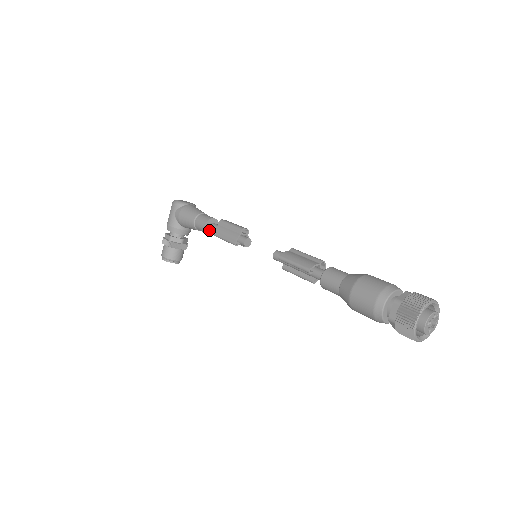
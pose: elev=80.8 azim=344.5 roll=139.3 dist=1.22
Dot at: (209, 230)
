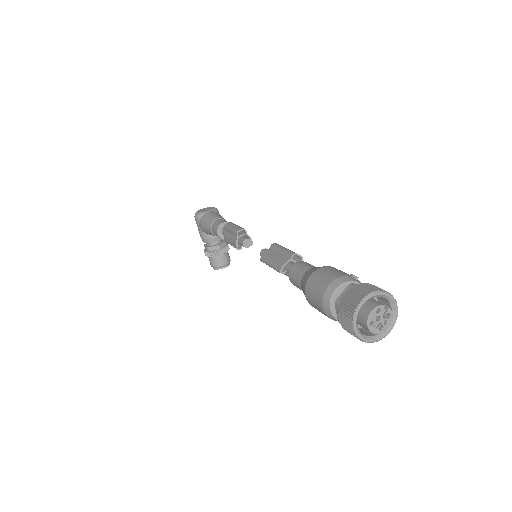
Dot at: occluded
